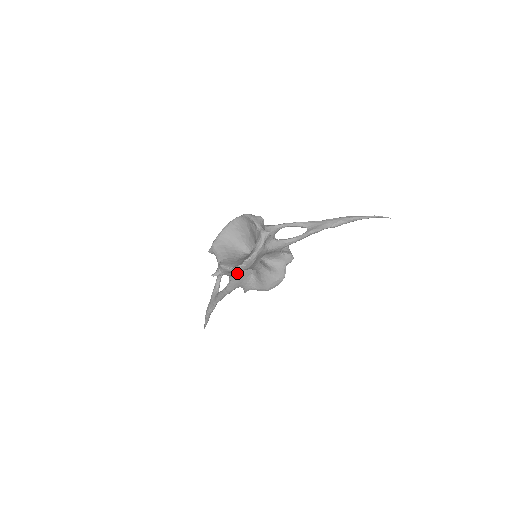
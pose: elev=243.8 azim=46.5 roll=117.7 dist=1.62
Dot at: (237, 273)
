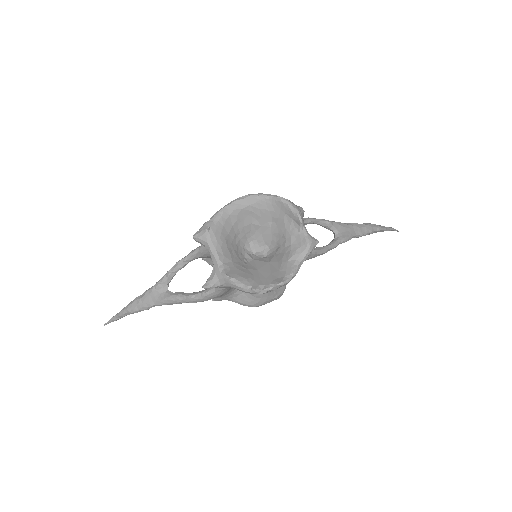
Dot at: occluded
